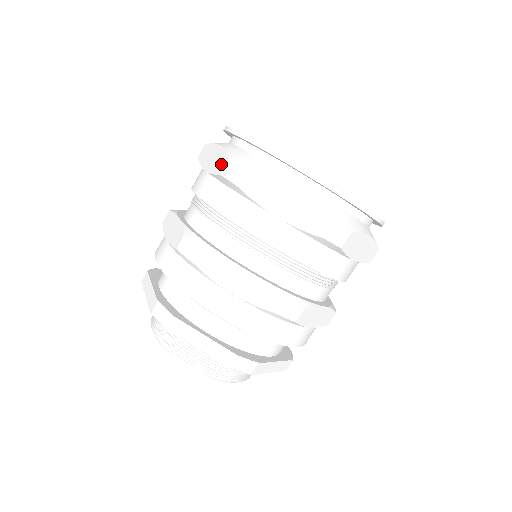
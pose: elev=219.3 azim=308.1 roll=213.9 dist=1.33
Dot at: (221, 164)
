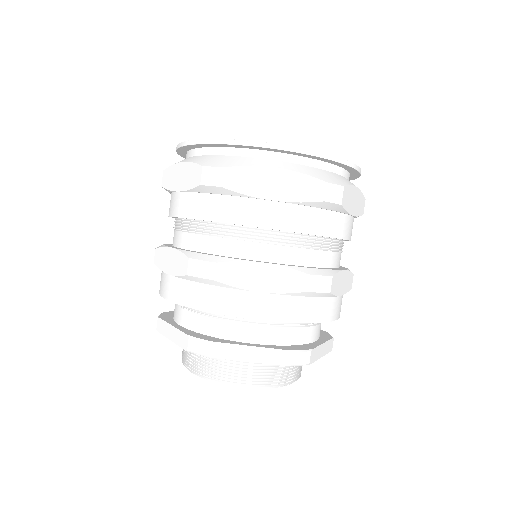
Dot at: (195, 176)
